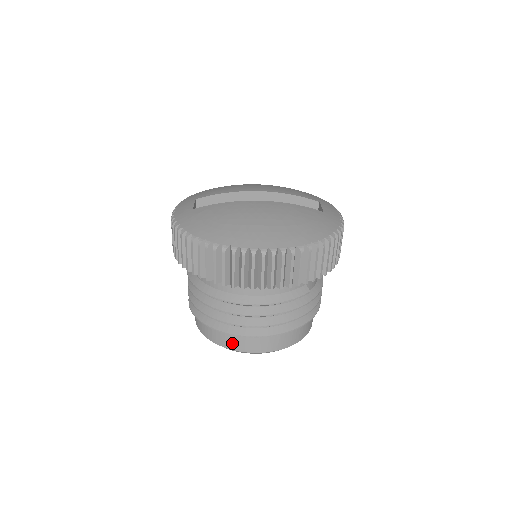
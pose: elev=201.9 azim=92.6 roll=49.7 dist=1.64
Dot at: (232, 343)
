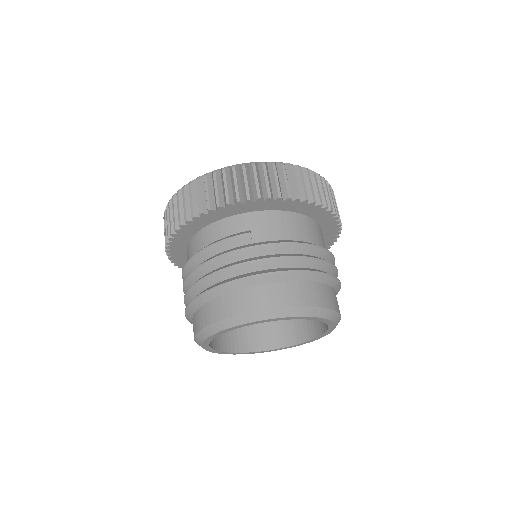
Dot at: (195, 325)
